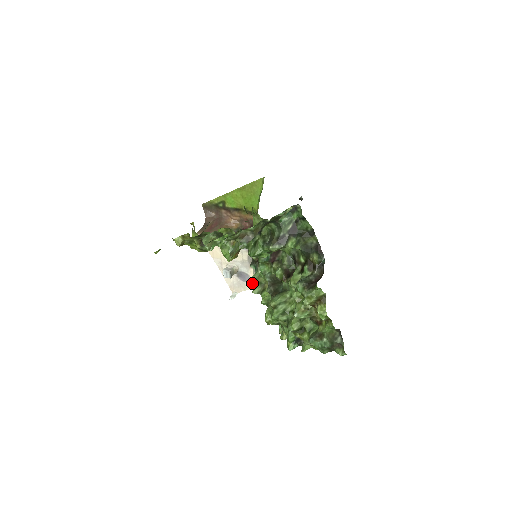
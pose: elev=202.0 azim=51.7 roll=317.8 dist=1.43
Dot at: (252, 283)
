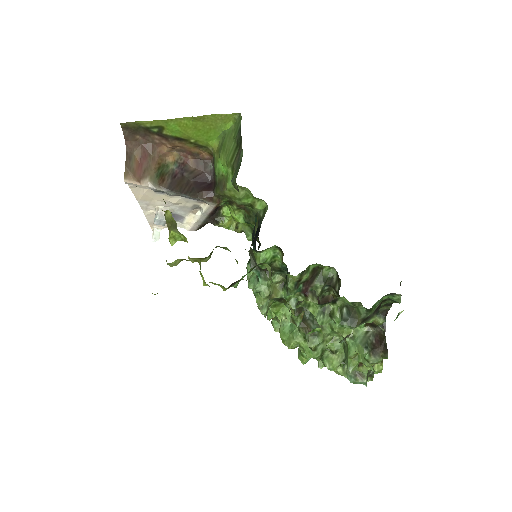
Dot at: (256, 293)
